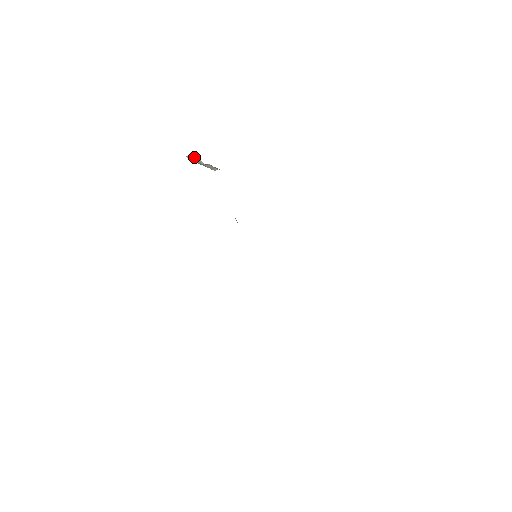
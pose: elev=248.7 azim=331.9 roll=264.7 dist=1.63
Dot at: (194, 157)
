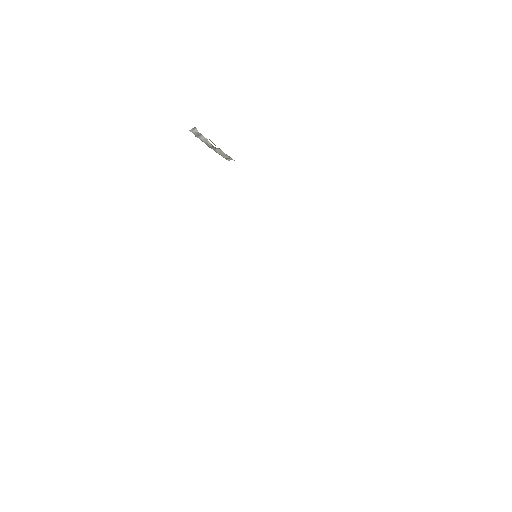
Dot at: (199, 133)
